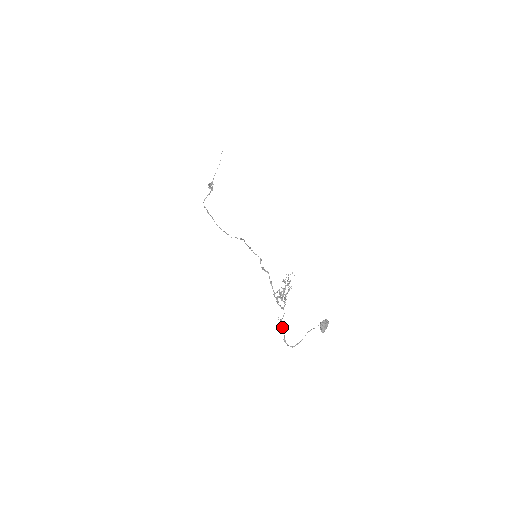
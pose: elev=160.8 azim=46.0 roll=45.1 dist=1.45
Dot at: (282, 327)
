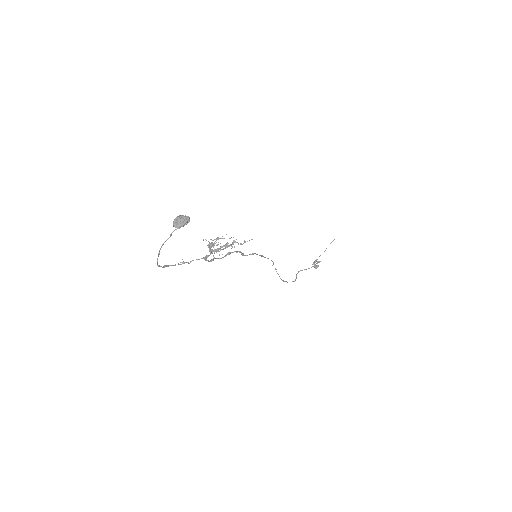
Dot at: (181, 264)
